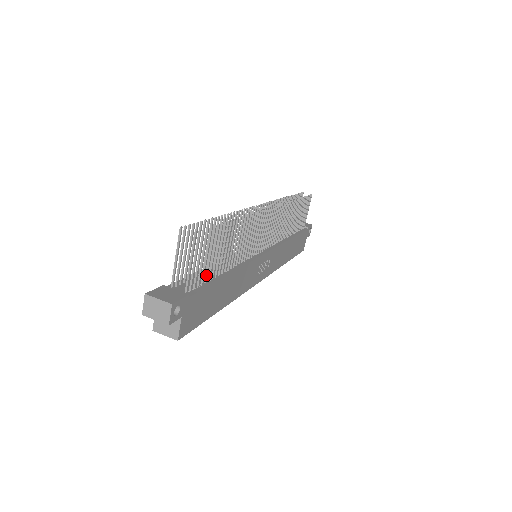
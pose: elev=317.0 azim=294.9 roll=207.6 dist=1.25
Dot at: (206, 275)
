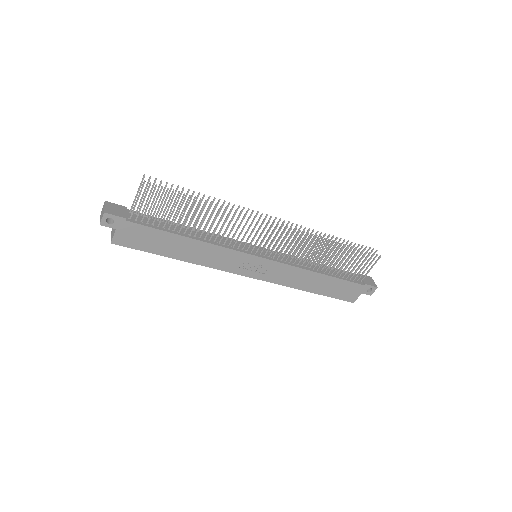
Dot at: (159, 221)
